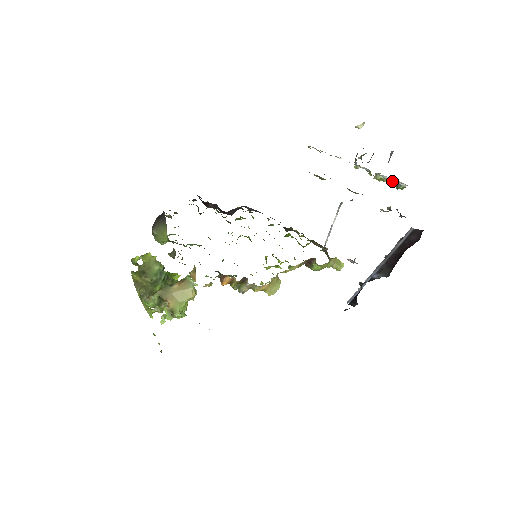
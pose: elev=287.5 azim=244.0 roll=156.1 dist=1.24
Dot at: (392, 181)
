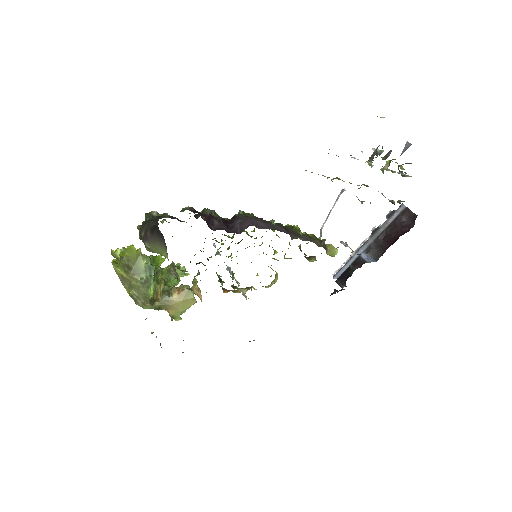
Dot at: (401, 173)
